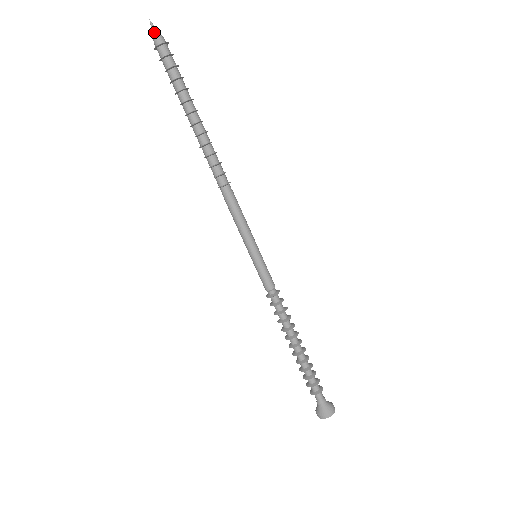
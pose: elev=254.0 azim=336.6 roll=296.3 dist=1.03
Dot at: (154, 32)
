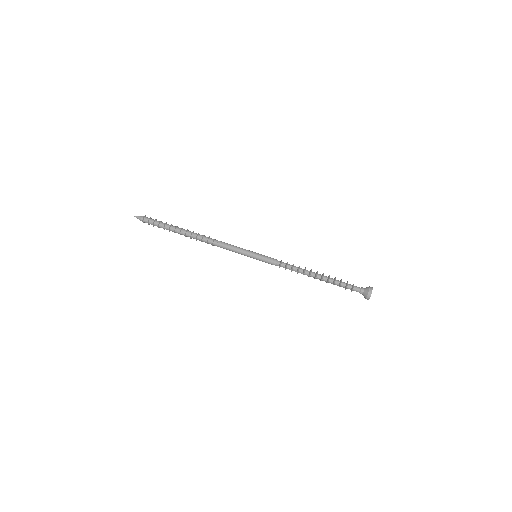
Dot at: (139, 216)
